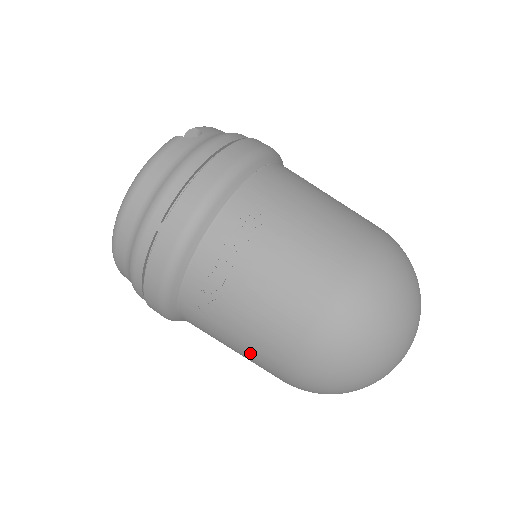
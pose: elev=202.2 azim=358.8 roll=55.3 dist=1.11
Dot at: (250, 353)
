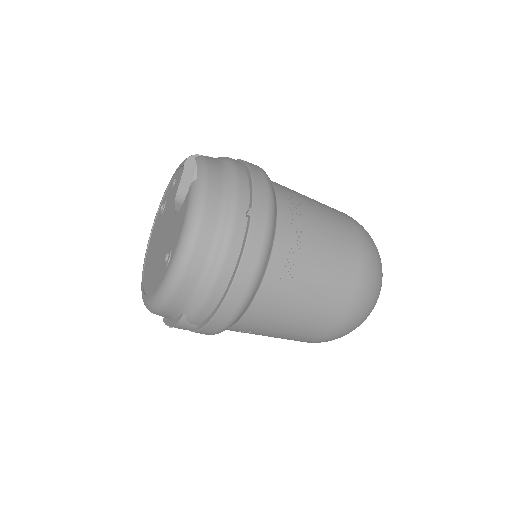
Dot at: (318, 308)
